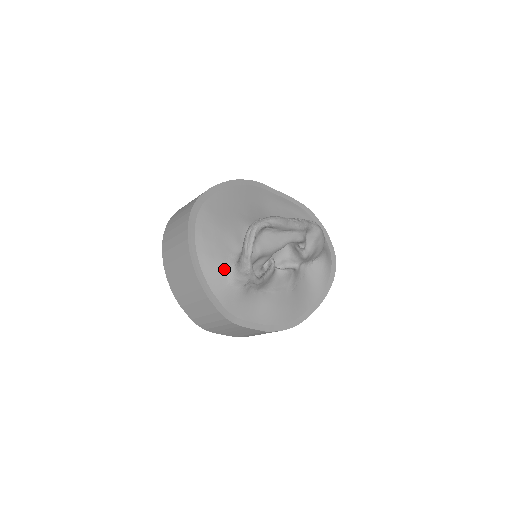
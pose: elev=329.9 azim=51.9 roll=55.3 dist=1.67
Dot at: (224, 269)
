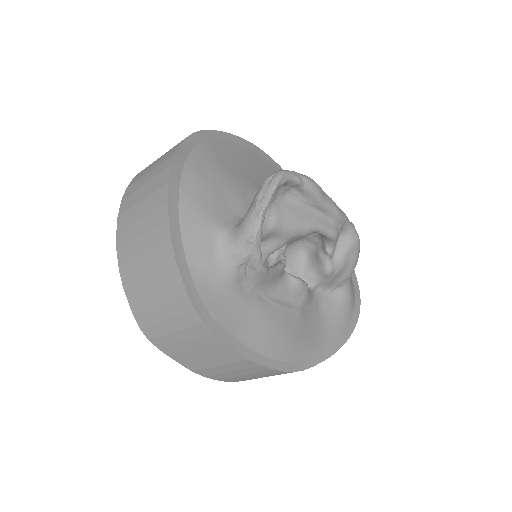
Dot at: (214, 229)
